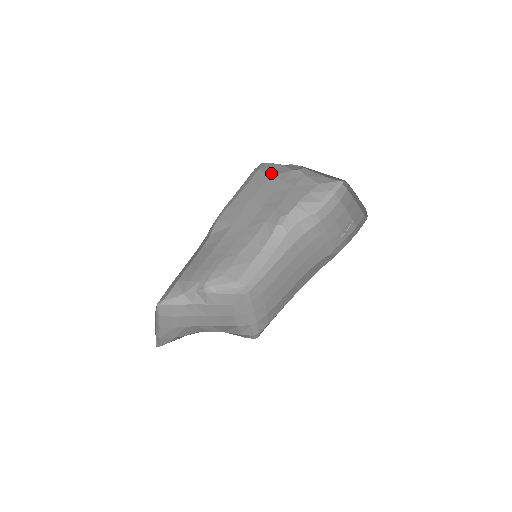
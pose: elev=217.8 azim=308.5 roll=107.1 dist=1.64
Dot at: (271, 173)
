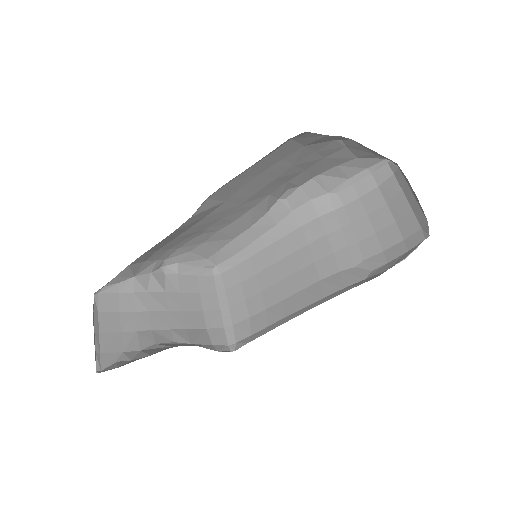
Dot at: (305, 143)
